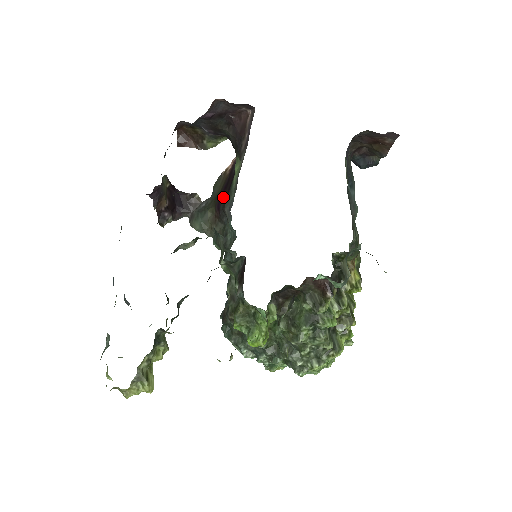
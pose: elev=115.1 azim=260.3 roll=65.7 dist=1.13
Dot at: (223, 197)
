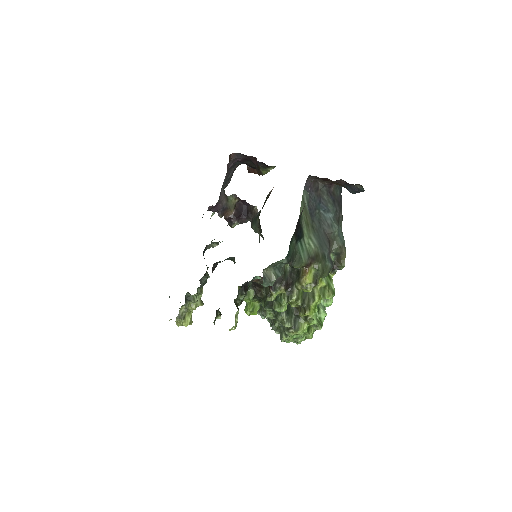
Dot at: occluded
